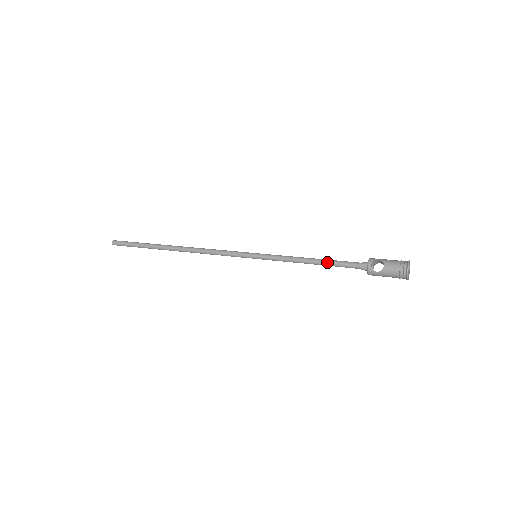
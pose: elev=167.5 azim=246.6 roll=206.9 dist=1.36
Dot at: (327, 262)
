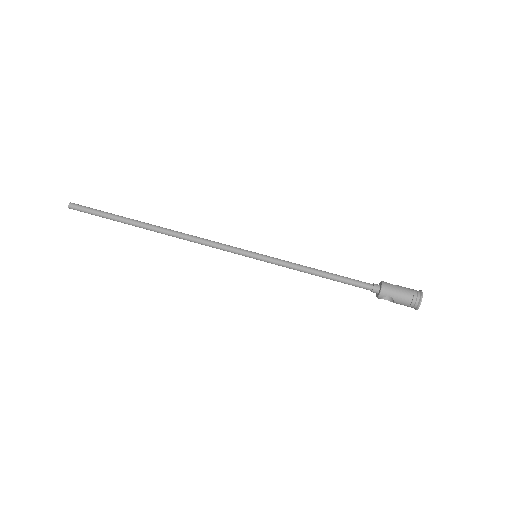
Dot at: occluded
